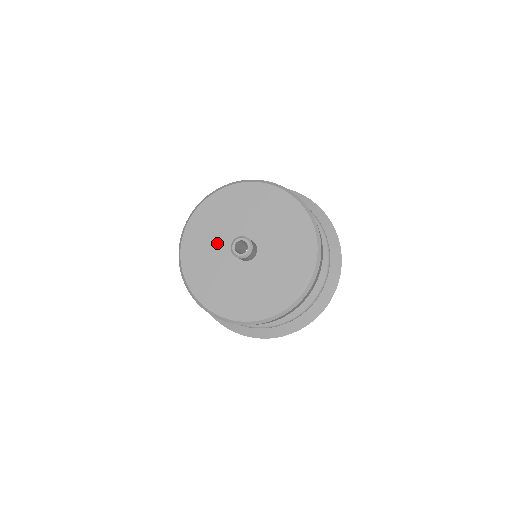
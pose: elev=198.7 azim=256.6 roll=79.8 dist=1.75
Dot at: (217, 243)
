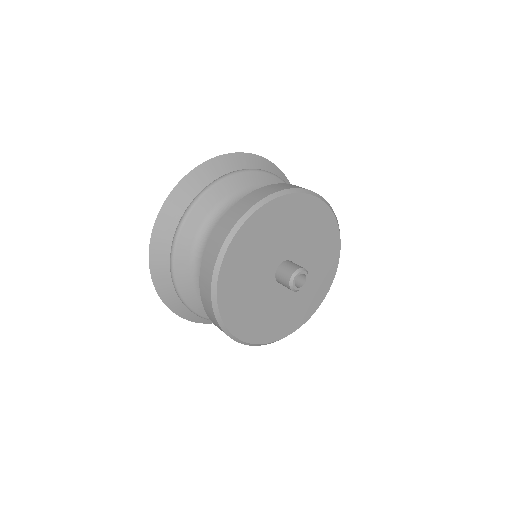
Dot at: (258, 268)
